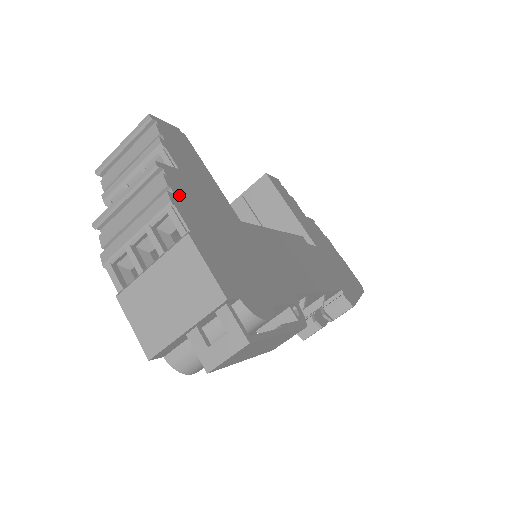
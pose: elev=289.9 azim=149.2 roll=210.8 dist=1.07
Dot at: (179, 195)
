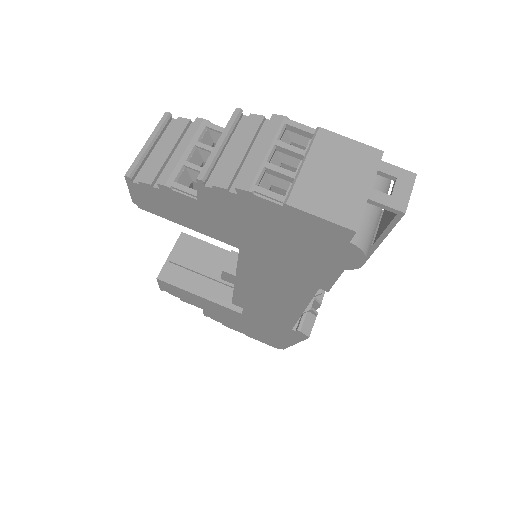
Dot at: occluded
